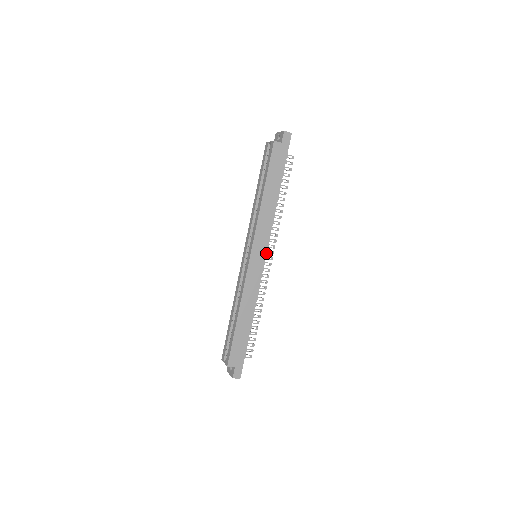
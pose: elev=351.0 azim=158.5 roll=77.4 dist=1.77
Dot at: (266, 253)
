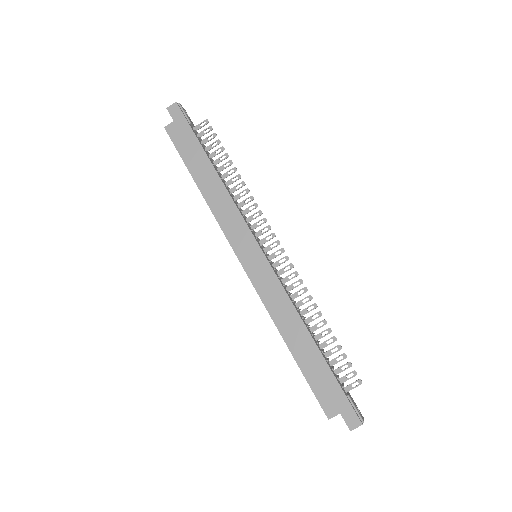
Dot at: (257, 243)
